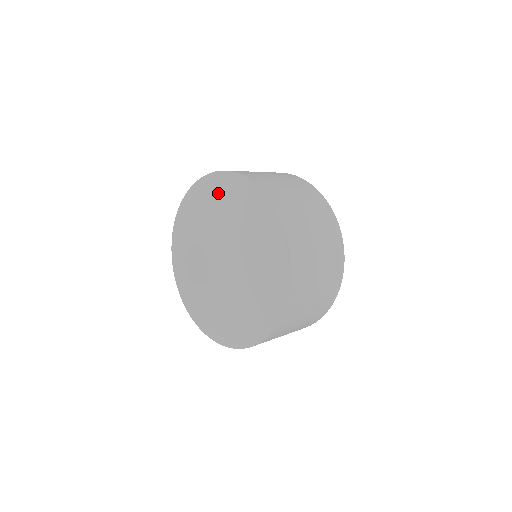
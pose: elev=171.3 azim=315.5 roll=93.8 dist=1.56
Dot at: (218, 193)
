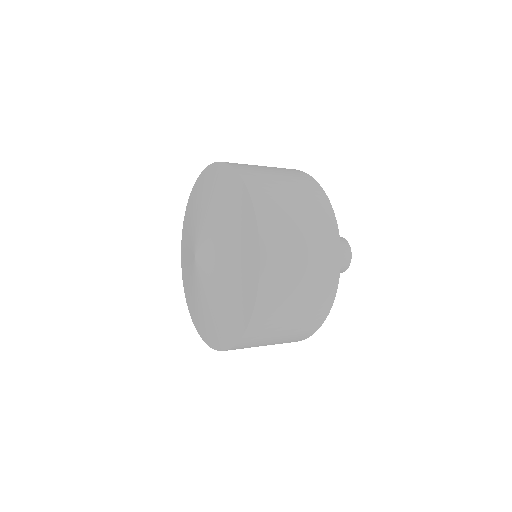
Dot at: (219, 187)
